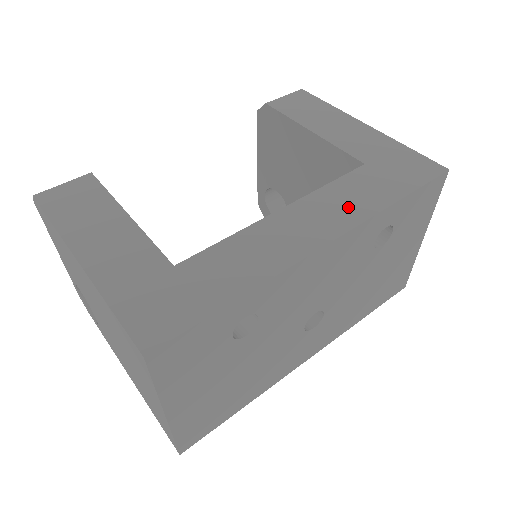
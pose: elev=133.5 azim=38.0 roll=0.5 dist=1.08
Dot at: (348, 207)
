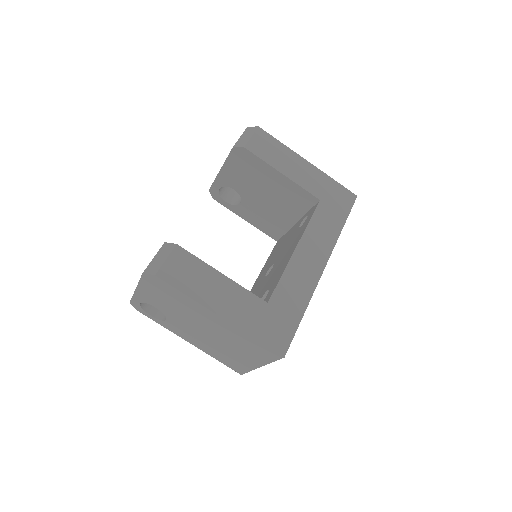
Dot at: (325, 237)
